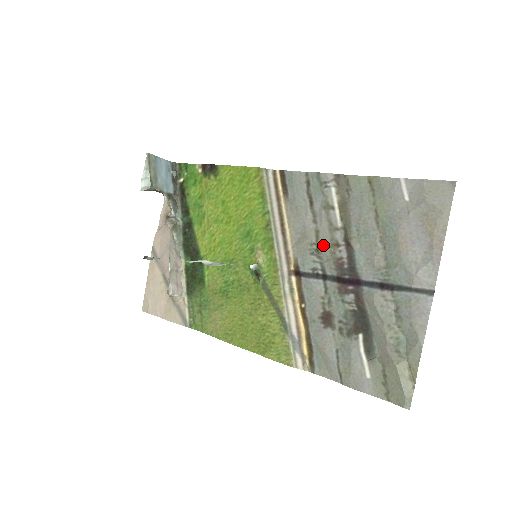
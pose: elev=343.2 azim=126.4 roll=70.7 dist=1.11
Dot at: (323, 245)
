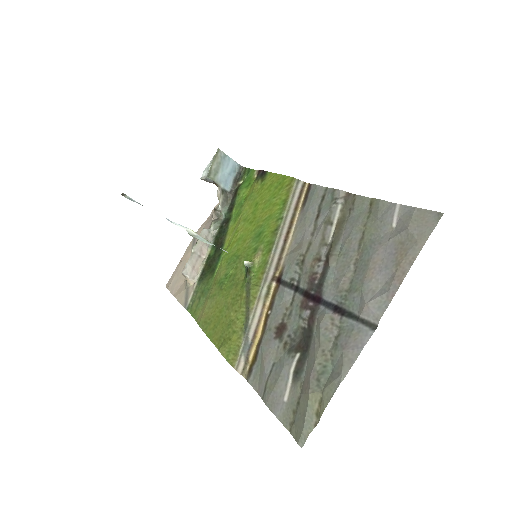
Dot at: (309, 257)
